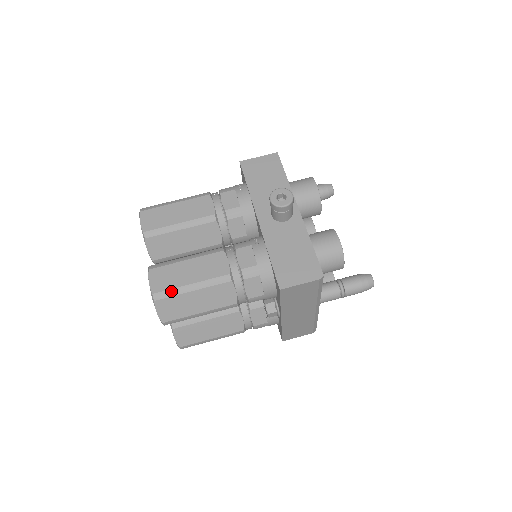
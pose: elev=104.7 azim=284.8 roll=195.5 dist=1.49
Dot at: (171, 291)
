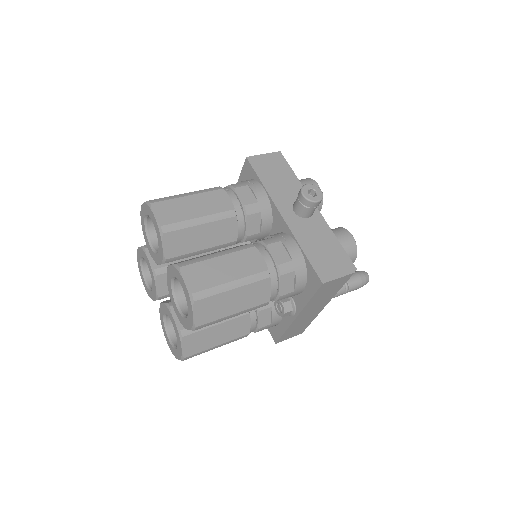
Dot at: (211, 290)
